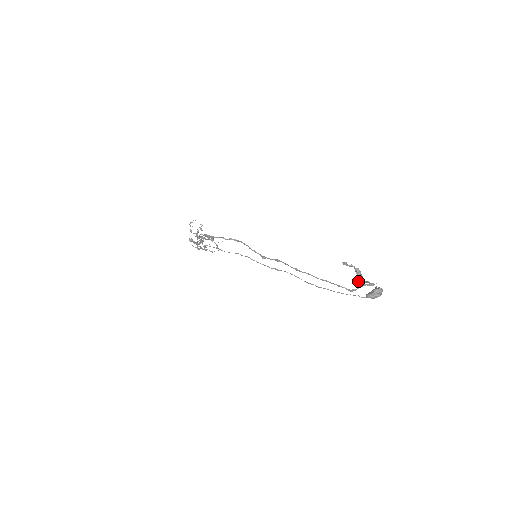
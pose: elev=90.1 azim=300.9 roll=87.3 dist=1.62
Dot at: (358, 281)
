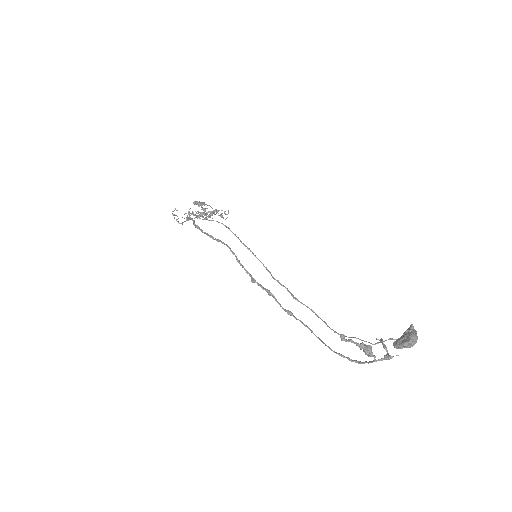
Dot at: (366, 354)
